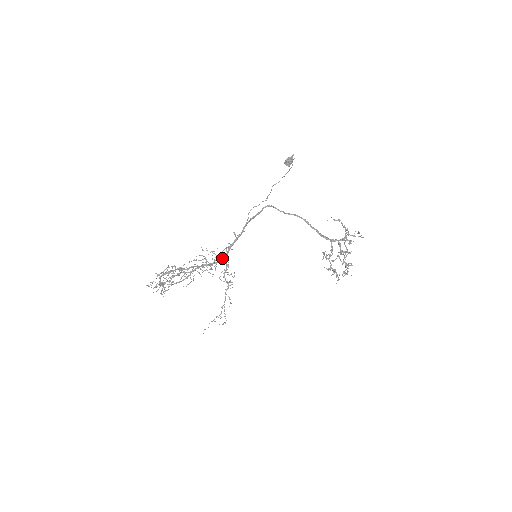
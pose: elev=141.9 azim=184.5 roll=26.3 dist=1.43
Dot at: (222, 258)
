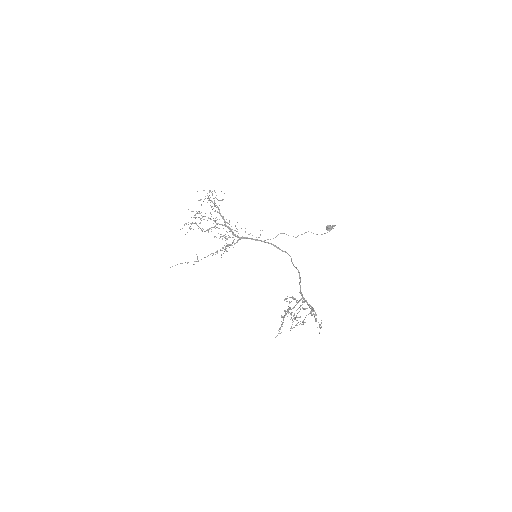
Dot at: (240, 237)
